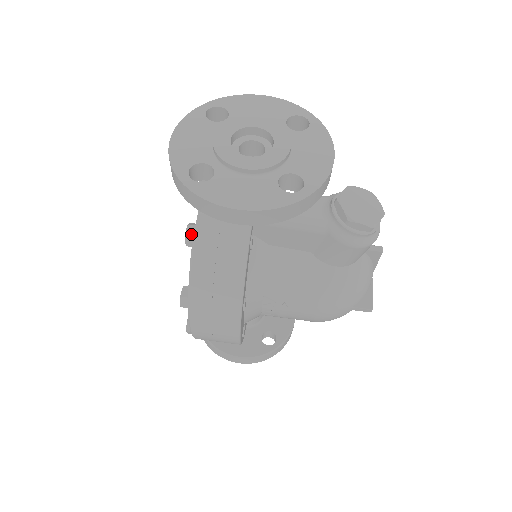
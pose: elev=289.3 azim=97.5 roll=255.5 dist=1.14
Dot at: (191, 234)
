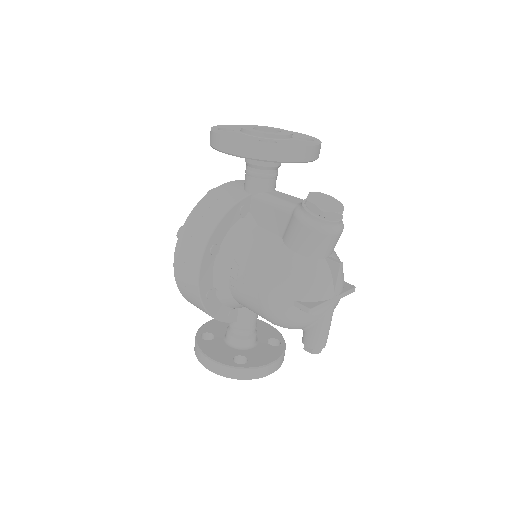
Dot at: occluded
